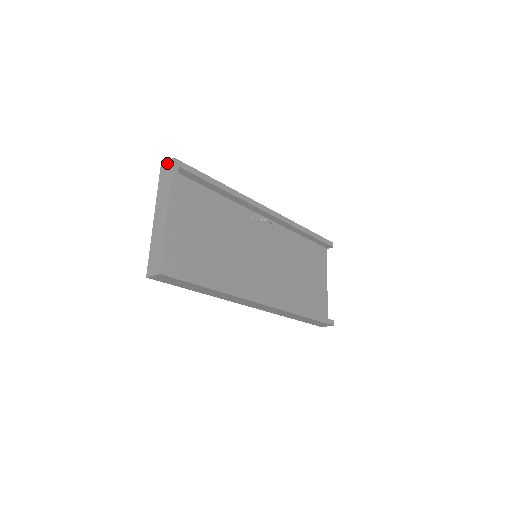
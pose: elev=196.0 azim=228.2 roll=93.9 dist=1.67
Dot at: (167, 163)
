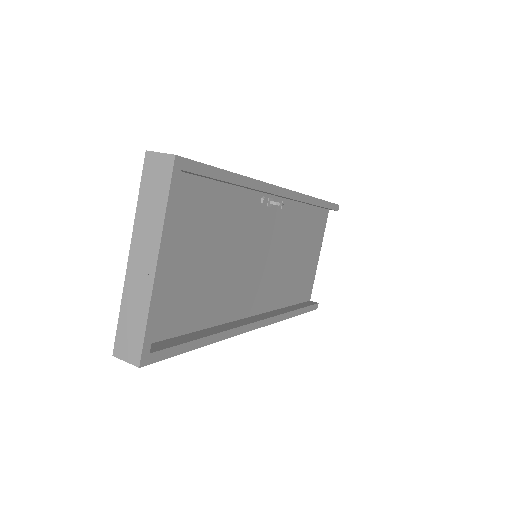
Dot at: (160, 158)
